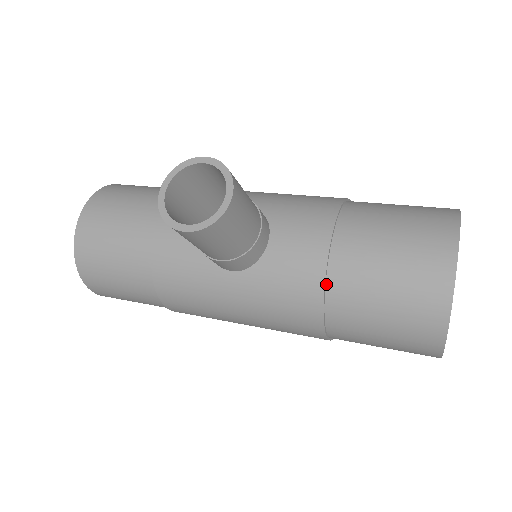
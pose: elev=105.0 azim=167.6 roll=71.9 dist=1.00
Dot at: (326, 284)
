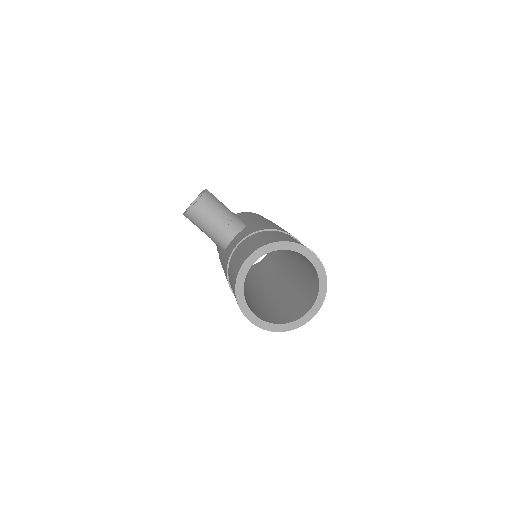
Dot at: occluded
